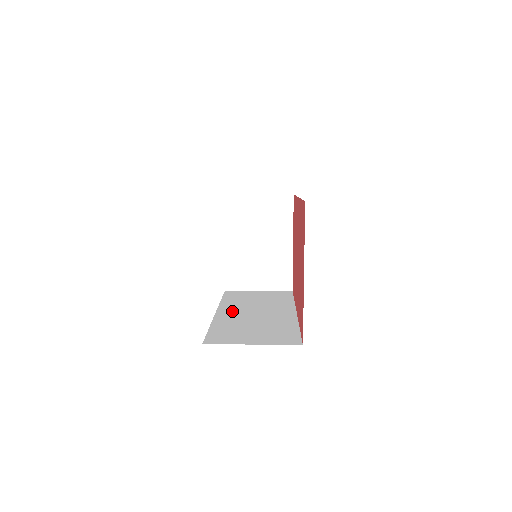
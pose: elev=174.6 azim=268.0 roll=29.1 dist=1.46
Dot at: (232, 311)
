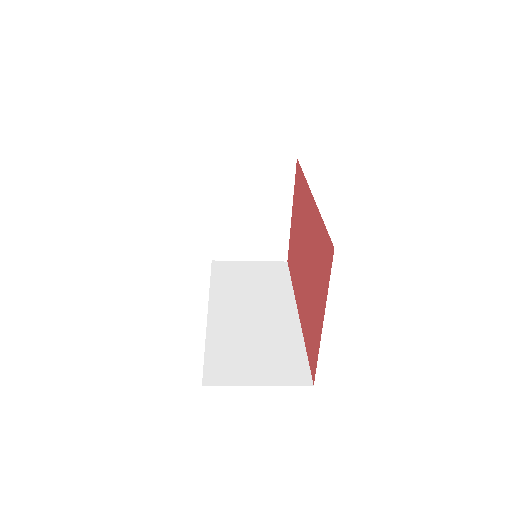
Dot at: (226, 309)
